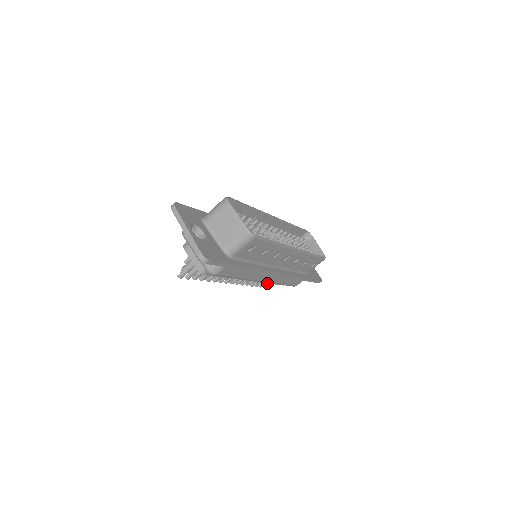
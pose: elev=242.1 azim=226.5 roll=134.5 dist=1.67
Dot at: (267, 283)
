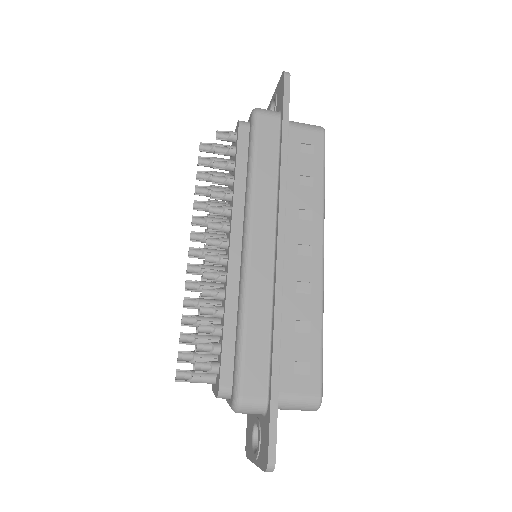
Dot at: occluded
